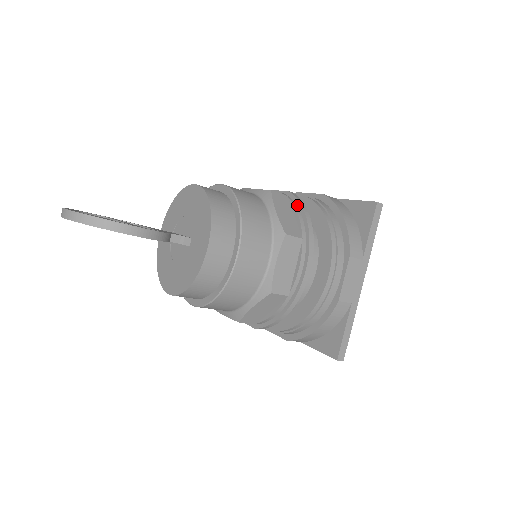
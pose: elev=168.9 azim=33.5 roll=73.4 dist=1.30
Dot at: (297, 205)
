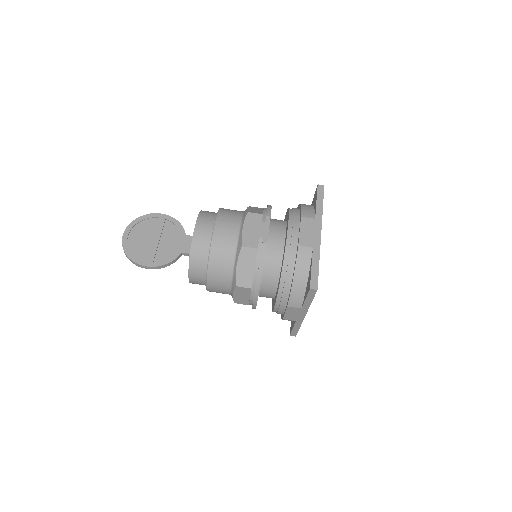
Dot at: (259, 260)
